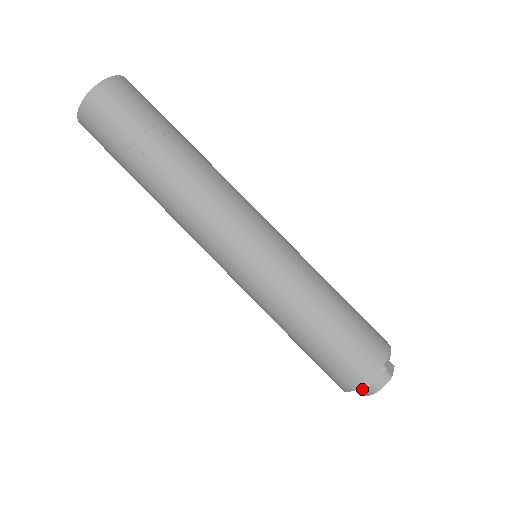
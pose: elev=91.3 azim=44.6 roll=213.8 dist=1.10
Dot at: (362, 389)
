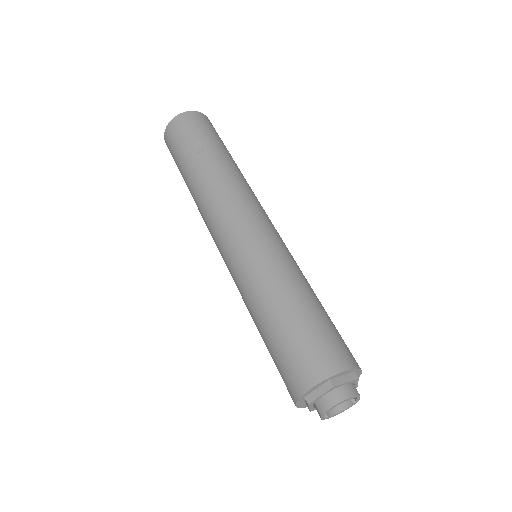
Dot at: (327, 390)
